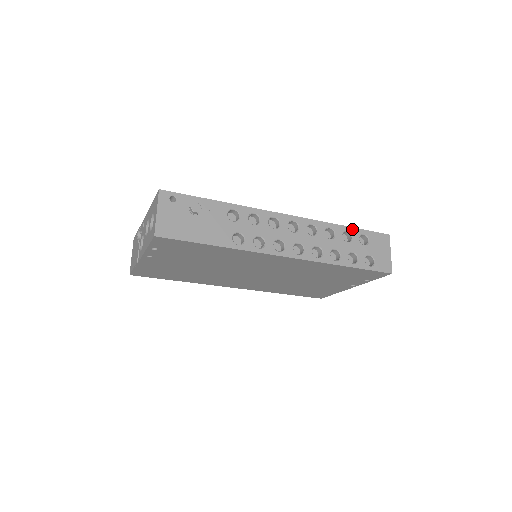
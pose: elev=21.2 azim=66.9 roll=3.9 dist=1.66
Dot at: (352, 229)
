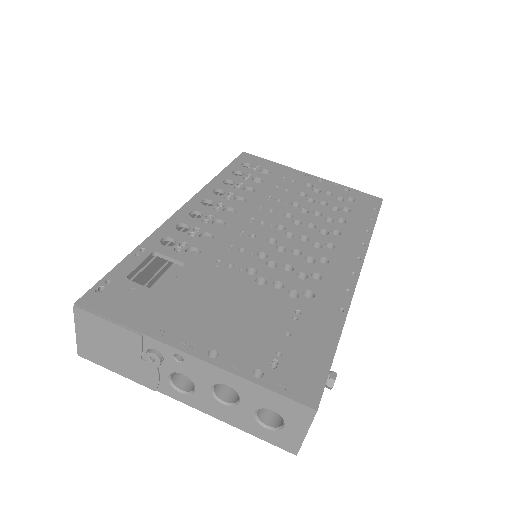
Dot at: occluded
